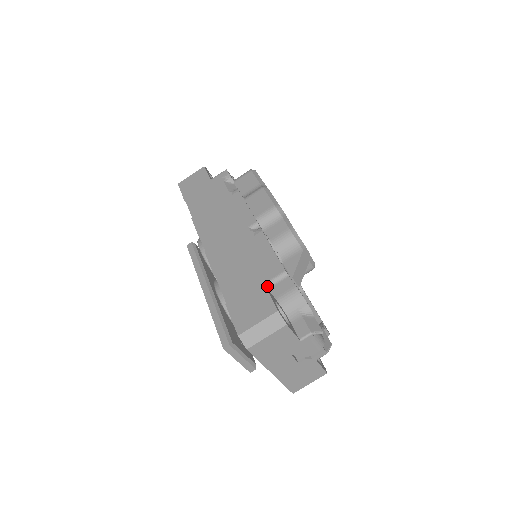
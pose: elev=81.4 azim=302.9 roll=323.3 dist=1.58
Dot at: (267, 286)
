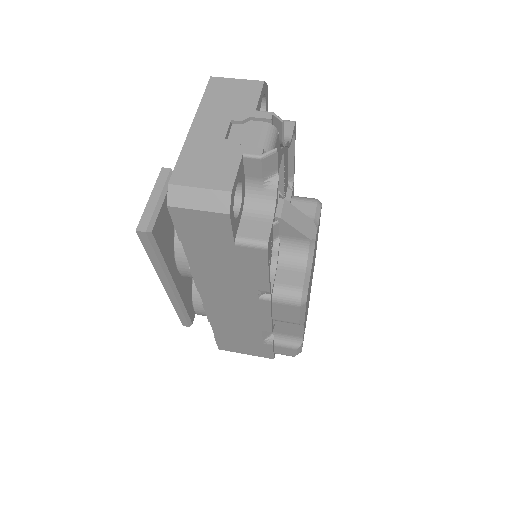
Dot at: occluded
